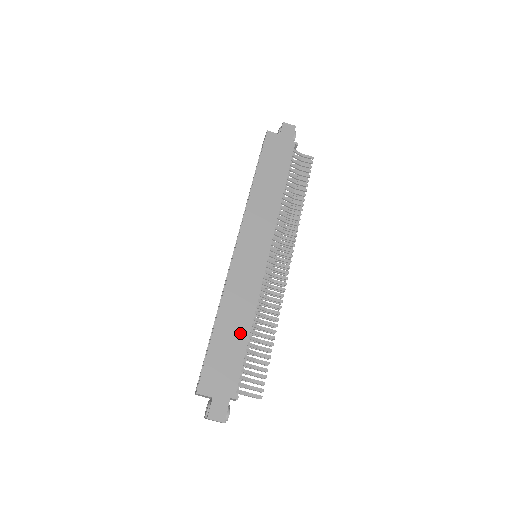
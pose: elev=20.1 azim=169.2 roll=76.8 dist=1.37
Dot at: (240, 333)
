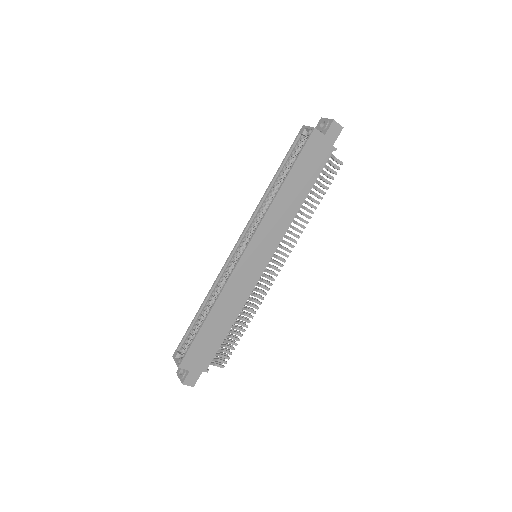
Dot at: (224, 326)
